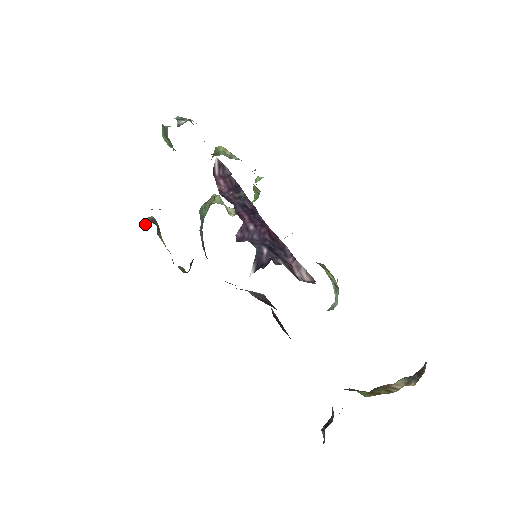
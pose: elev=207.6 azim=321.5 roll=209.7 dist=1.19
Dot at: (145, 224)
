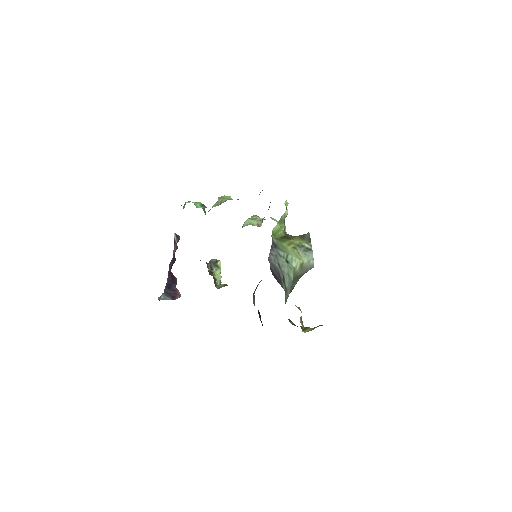
Dot at: occluded
